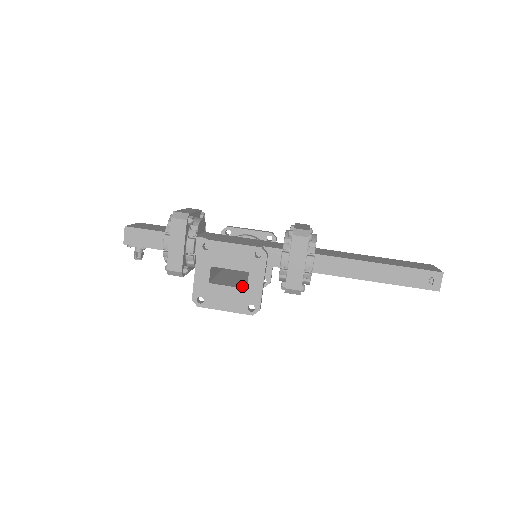
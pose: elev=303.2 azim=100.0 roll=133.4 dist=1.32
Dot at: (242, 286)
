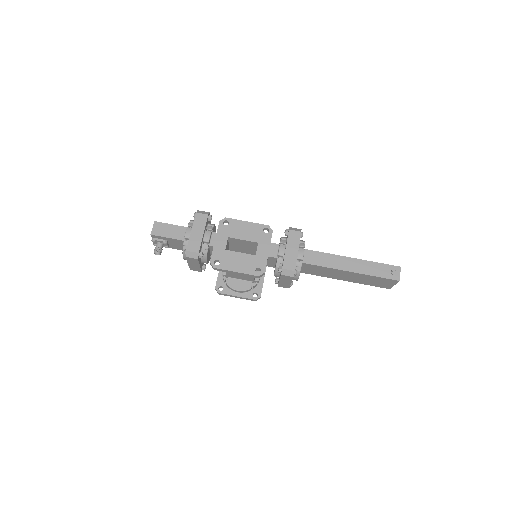
Dot at: (251, 256)
